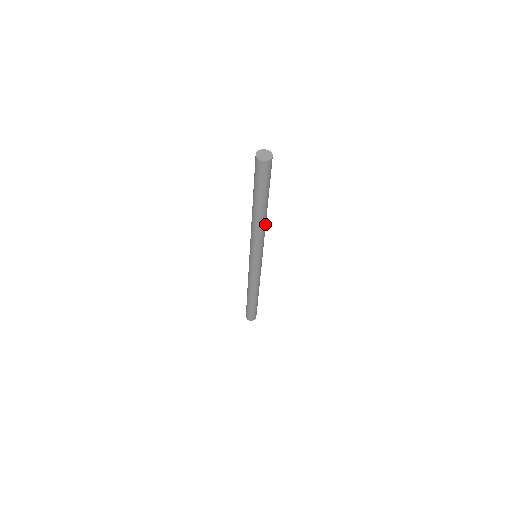
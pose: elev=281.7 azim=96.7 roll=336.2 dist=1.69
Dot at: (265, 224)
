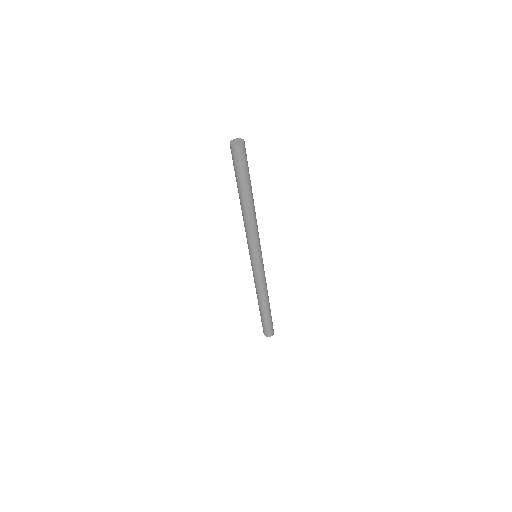
Dot at: (254, 218)
